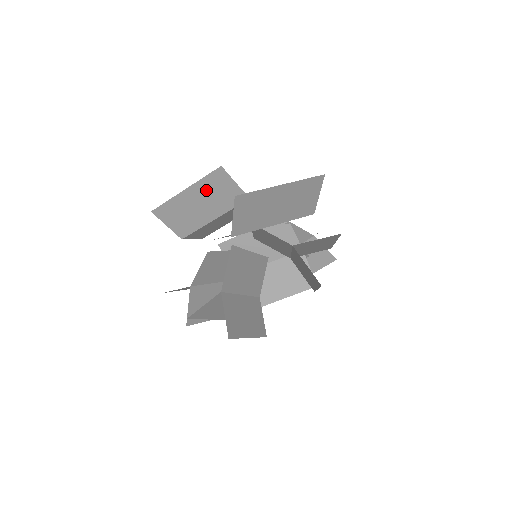
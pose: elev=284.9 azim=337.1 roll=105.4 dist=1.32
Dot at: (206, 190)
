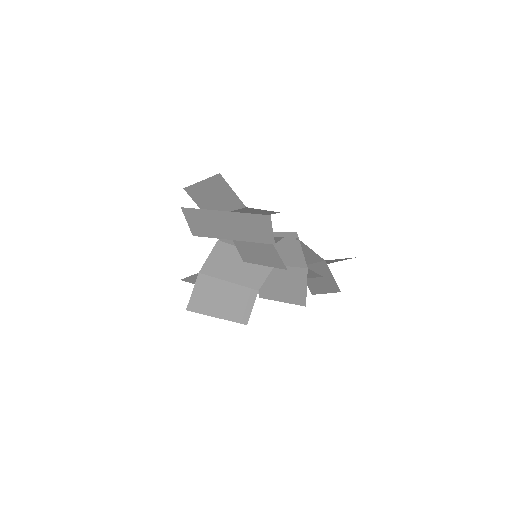
Dot at: (214, 187)
